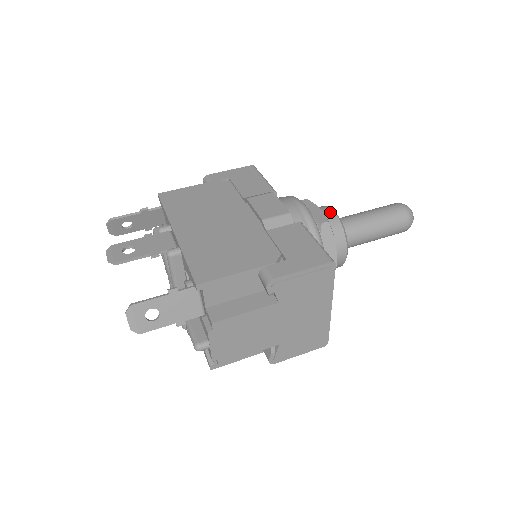
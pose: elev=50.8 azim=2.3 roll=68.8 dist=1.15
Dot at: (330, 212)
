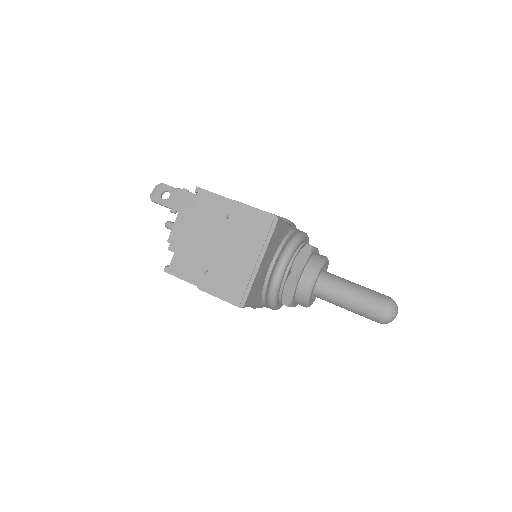
Dot at: occluded
